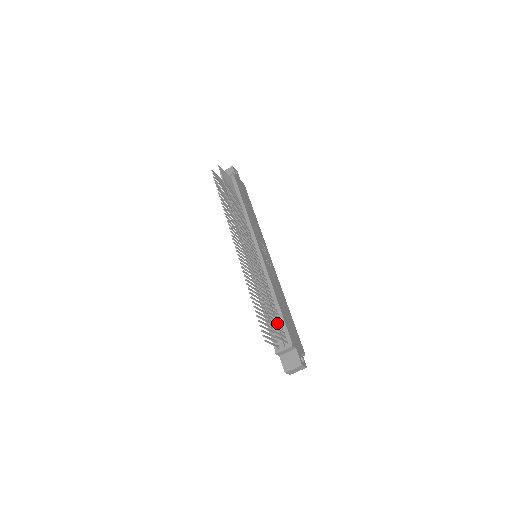
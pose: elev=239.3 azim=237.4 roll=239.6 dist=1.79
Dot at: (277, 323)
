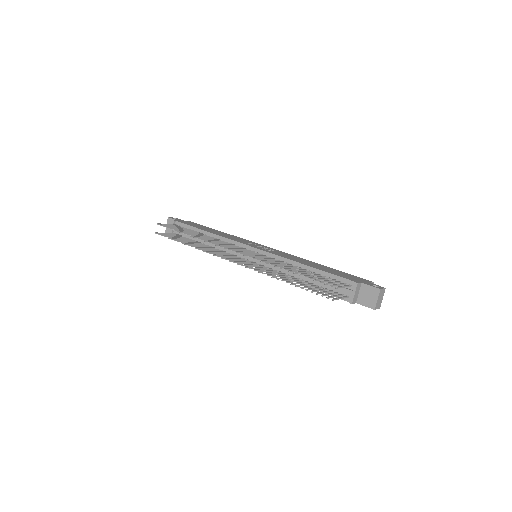
Dot at: occluded
